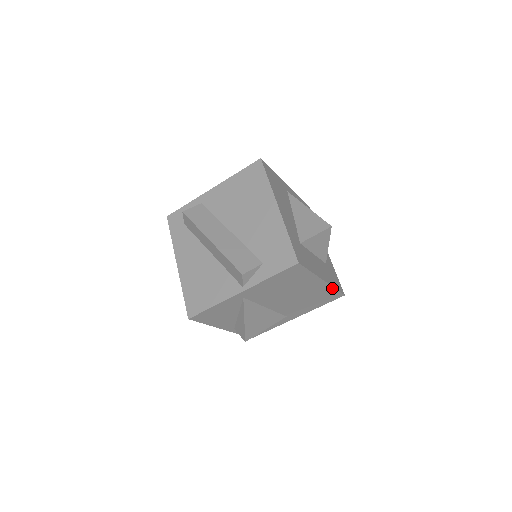
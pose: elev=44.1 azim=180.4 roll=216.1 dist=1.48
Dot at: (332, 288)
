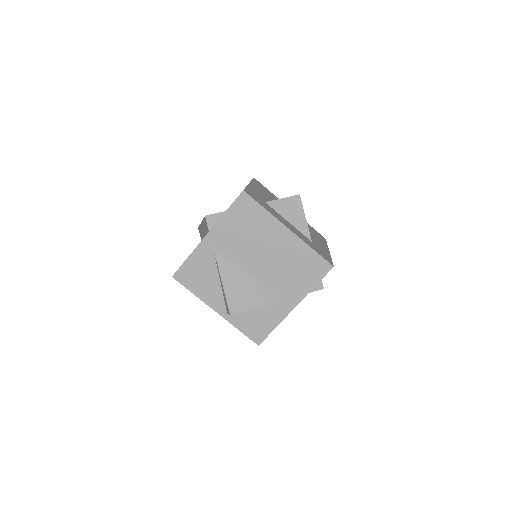
Dot at: (307, 247)
